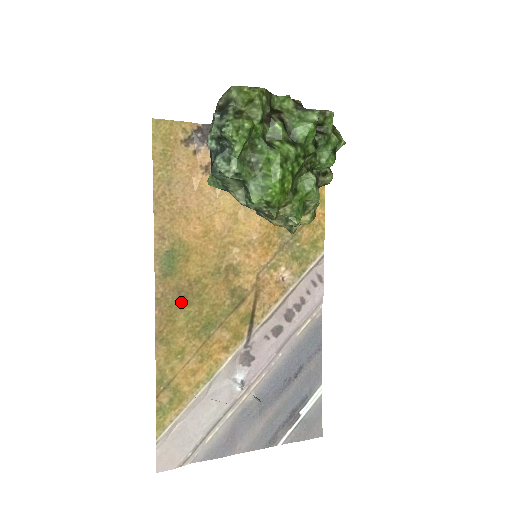
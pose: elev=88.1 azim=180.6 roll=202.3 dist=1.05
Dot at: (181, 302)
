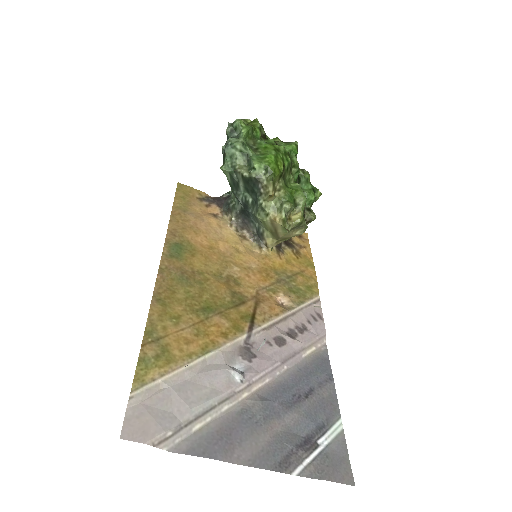
Dot at: (183, 281)
